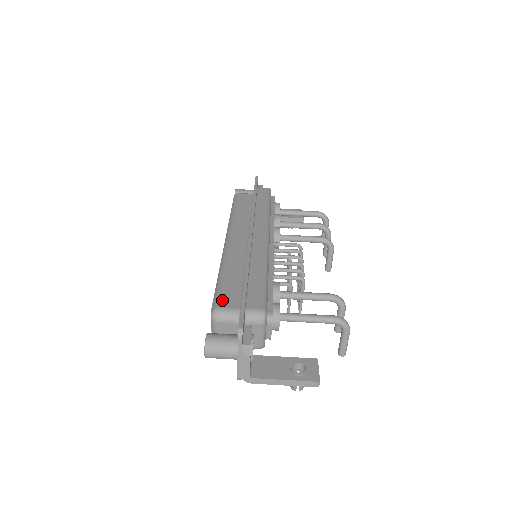
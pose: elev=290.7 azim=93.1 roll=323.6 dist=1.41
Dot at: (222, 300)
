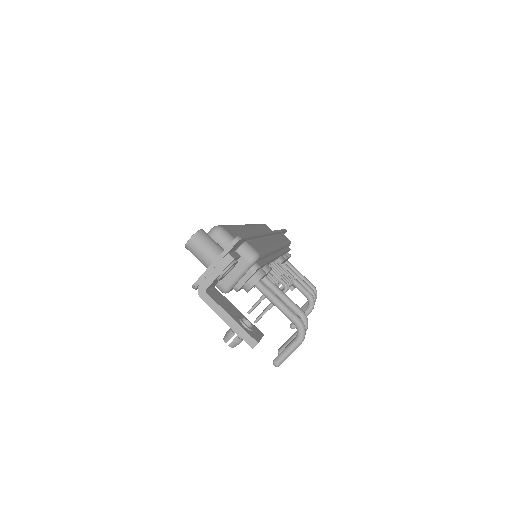
Dot at: (228, 229)
